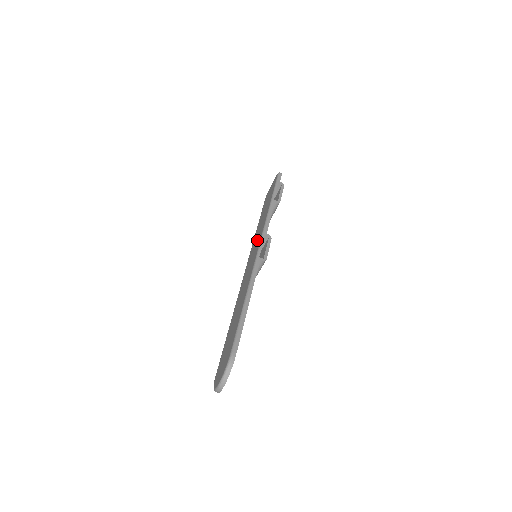
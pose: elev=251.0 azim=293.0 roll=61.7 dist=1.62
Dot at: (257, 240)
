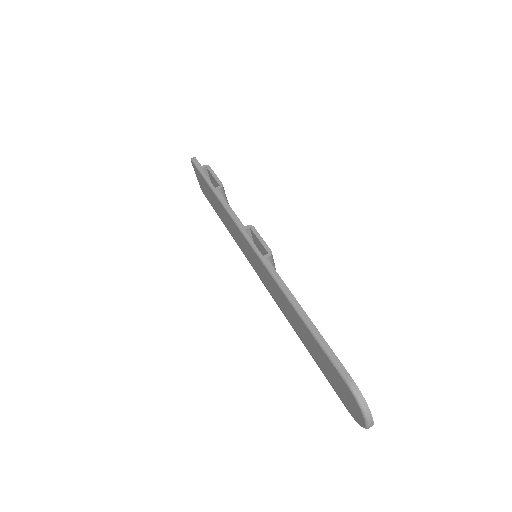
Dot at: (241, 241)
